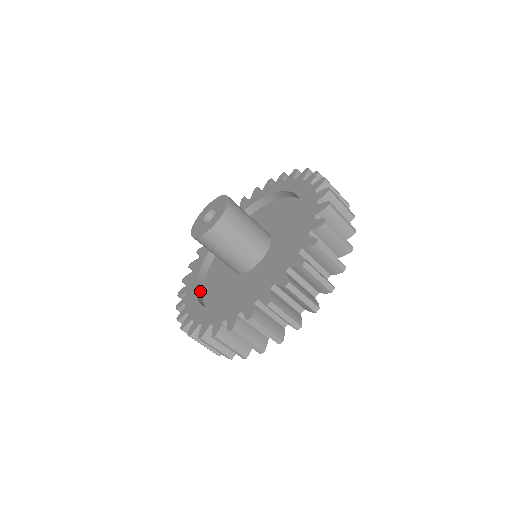
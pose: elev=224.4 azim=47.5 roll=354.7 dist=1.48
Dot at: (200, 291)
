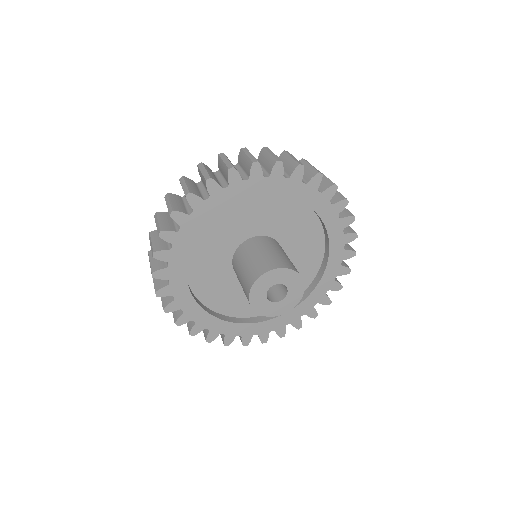
Dot at: occluded
